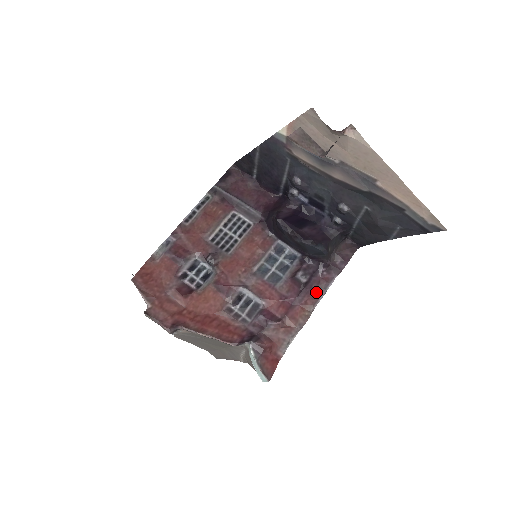
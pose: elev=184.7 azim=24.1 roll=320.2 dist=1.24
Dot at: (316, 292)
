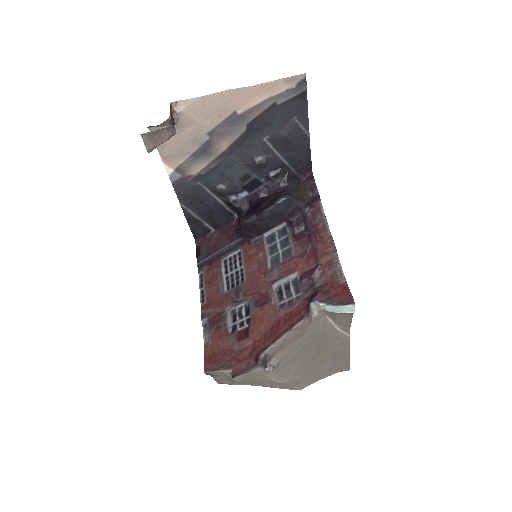
Dot at: (319, 224)
